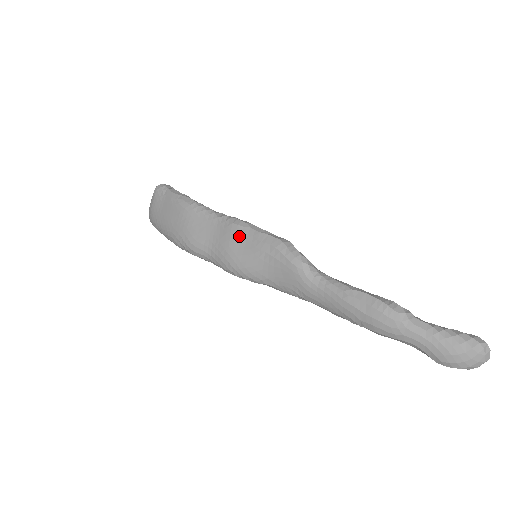
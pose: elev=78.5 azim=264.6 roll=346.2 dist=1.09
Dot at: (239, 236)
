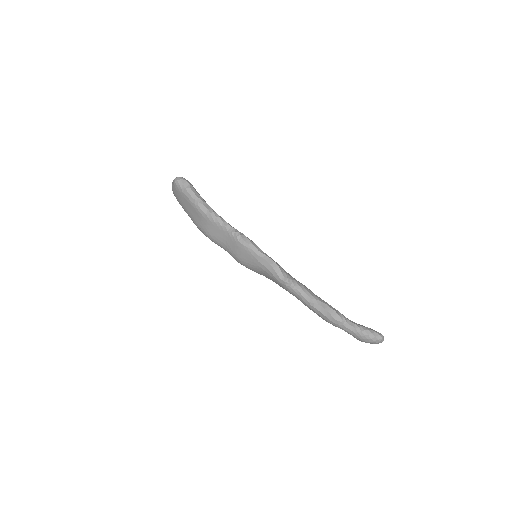
Dot at: (244, 252)
